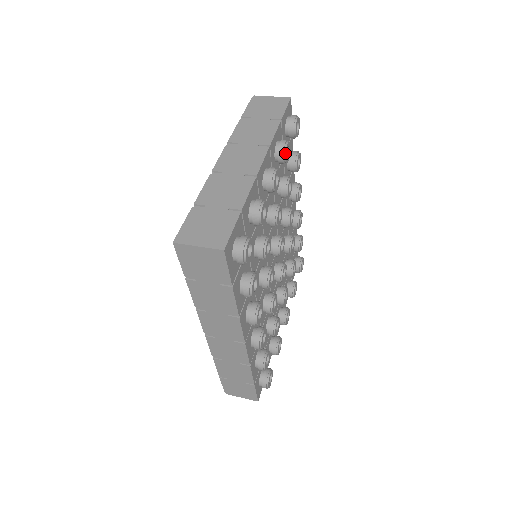
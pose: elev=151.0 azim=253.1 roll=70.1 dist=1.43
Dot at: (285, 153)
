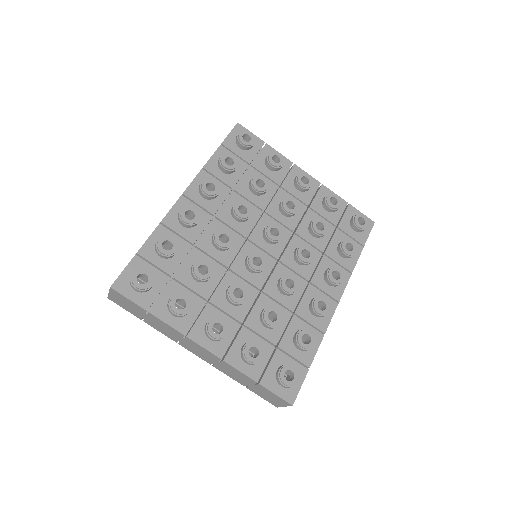
Dot at: (329, 194)
